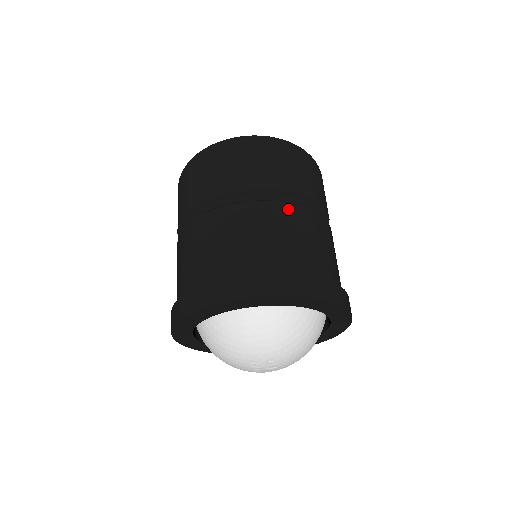
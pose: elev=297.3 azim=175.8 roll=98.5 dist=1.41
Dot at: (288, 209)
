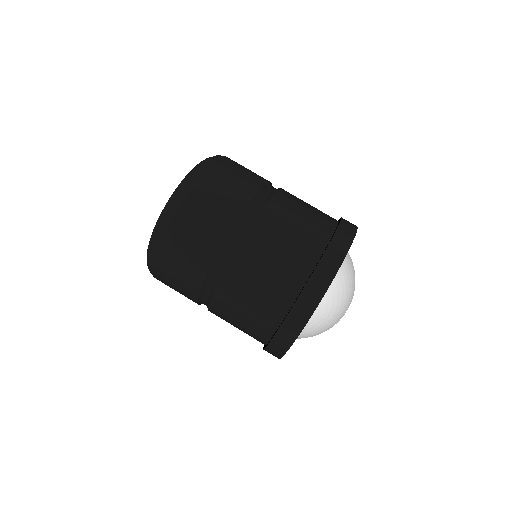
Dot at: (250, 241)
